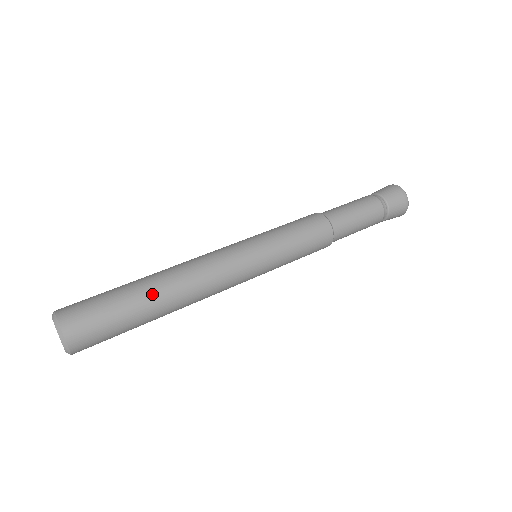
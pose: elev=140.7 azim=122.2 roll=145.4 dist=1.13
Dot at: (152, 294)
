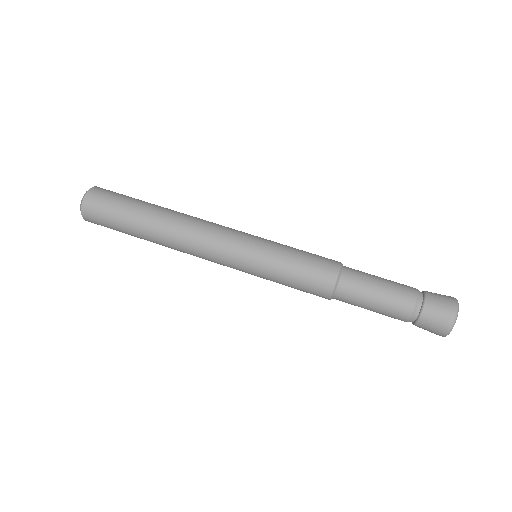
Dot at: (154, 210)
